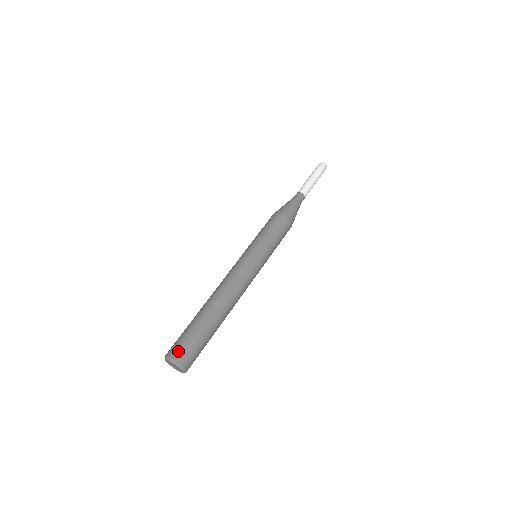
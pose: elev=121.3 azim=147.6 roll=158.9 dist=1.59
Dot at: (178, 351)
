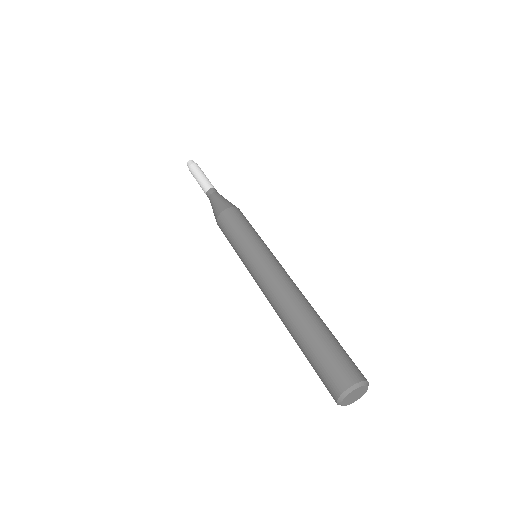
Dot at: (354, 370)
